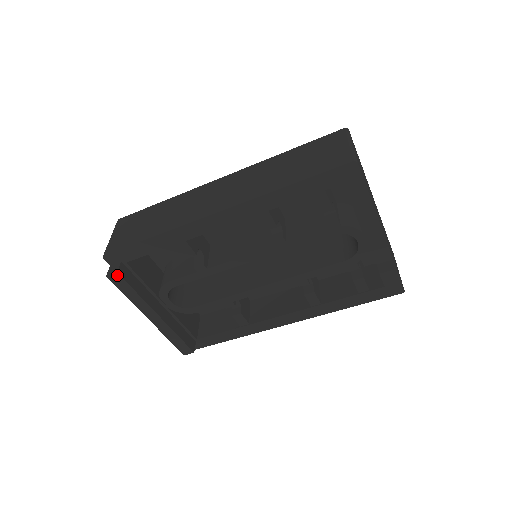
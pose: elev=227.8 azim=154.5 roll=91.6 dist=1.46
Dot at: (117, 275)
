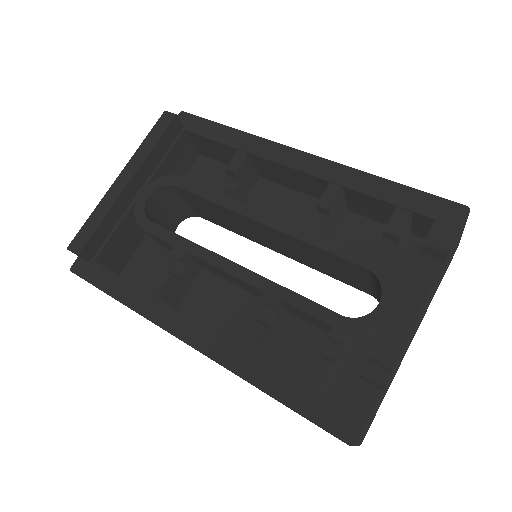
Dot at: (173, 117)
